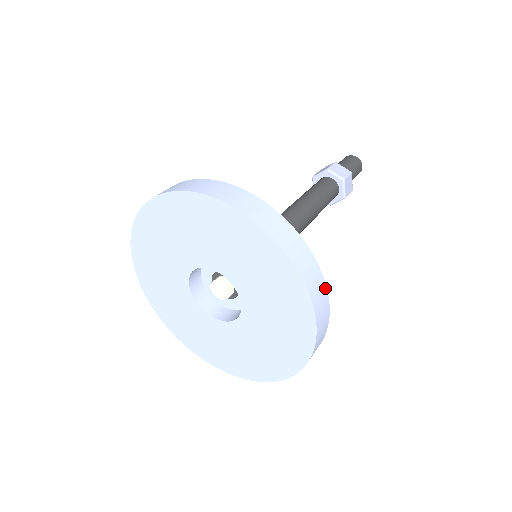
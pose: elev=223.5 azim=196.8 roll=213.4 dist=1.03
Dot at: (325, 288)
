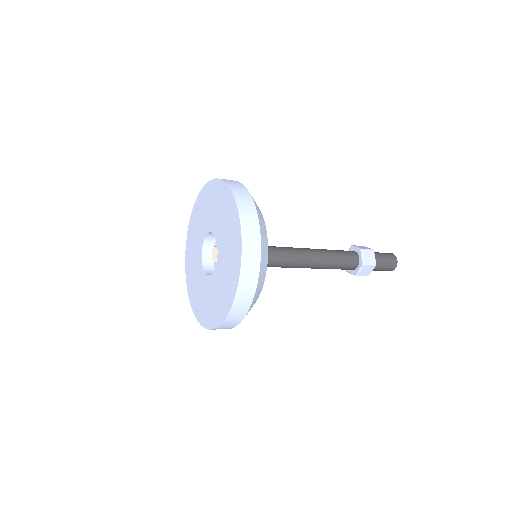
Dot at: (257, 218)
